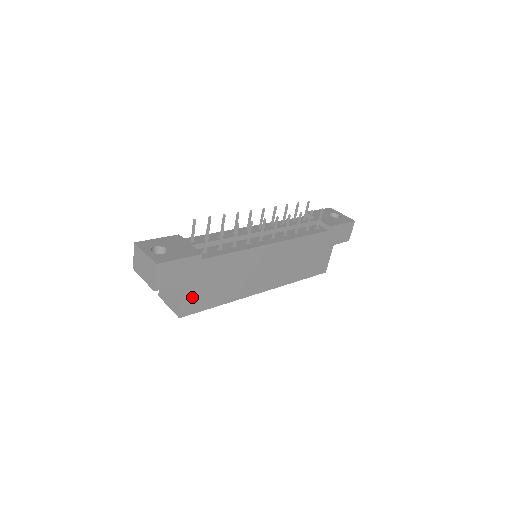
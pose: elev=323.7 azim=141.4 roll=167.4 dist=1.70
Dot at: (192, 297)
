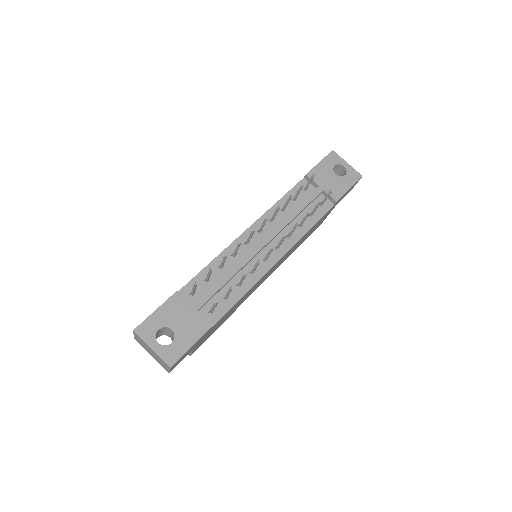
Dot at: (201, 342)
